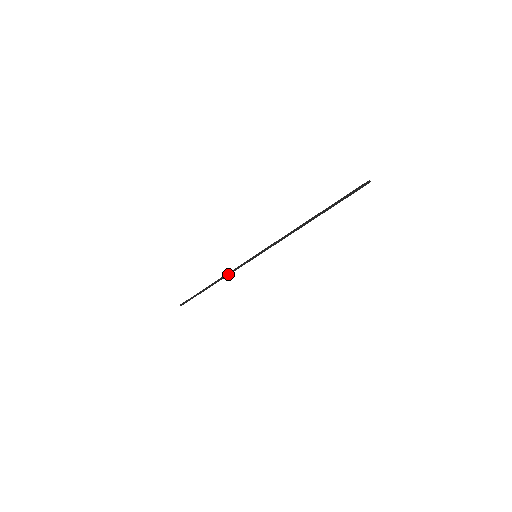
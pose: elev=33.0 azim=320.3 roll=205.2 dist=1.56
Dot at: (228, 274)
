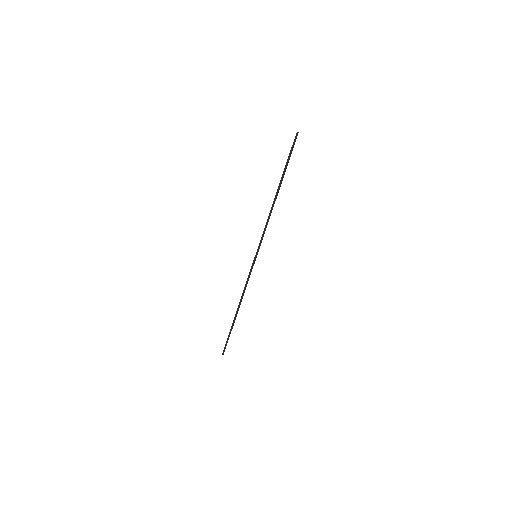
Dot at: (244, 290)
